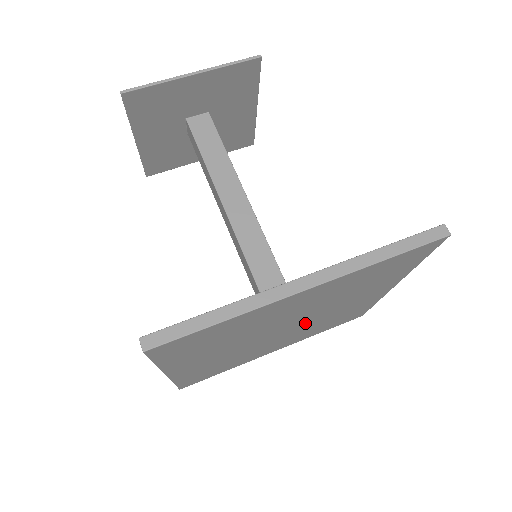
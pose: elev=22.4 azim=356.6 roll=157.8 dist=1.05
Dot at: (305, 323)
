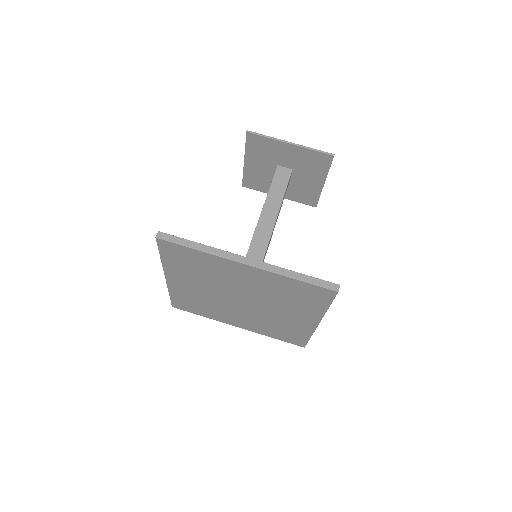
Dot at: (254, 308)
